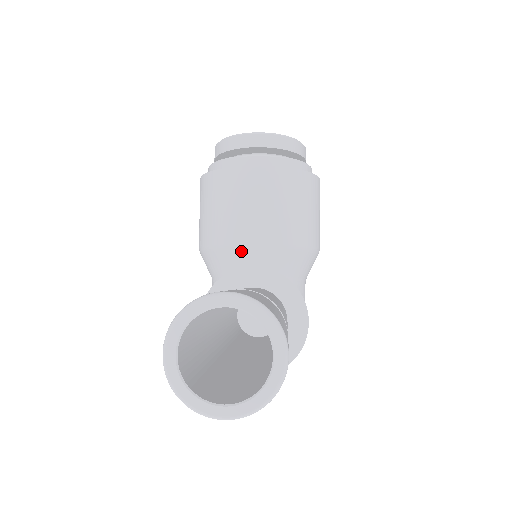
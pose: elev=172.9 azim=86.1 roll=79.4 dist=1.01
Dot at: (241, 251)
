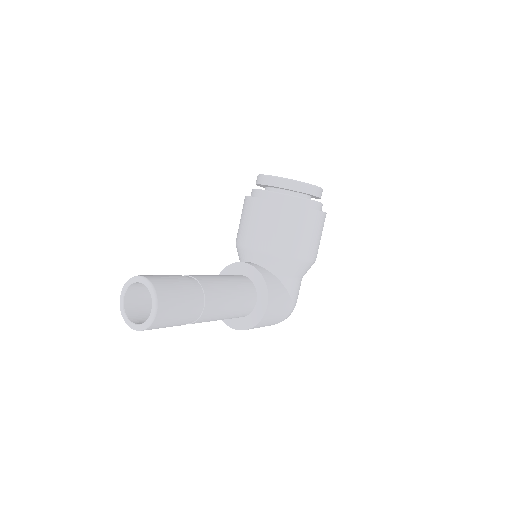
Dot at: (246, 251)
